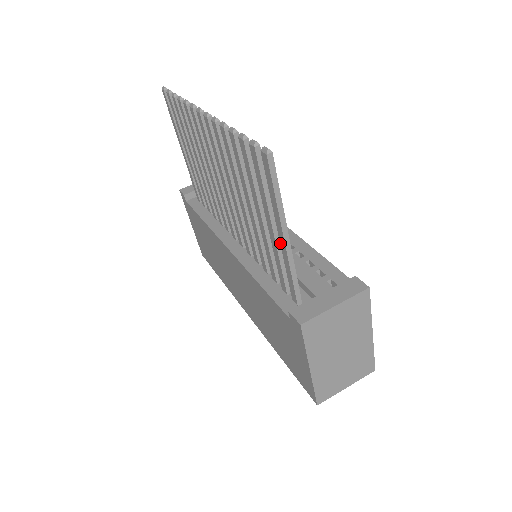
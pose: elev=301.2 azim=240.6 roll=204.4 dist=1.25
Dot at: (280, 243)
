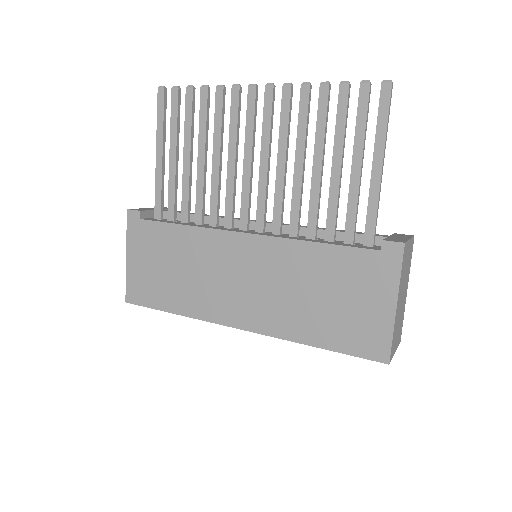
Dot at: (371, 176)
